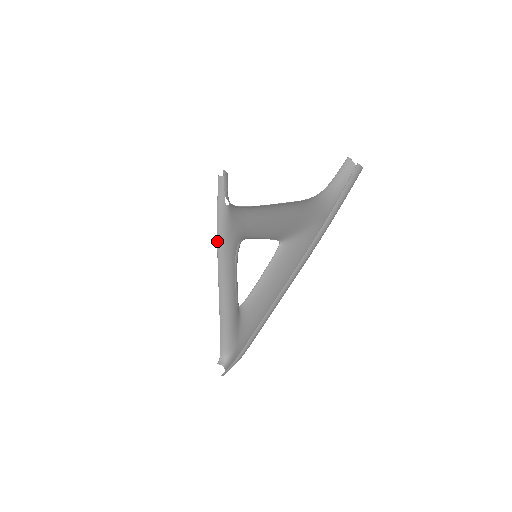
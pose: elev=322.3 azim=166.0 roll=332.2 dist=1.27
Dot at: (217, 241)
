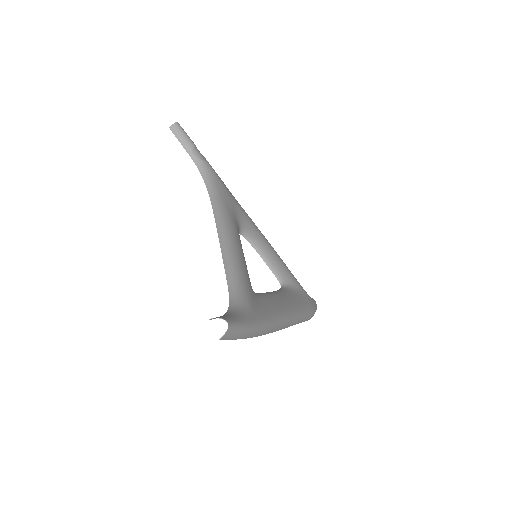
Dot at: occluded
